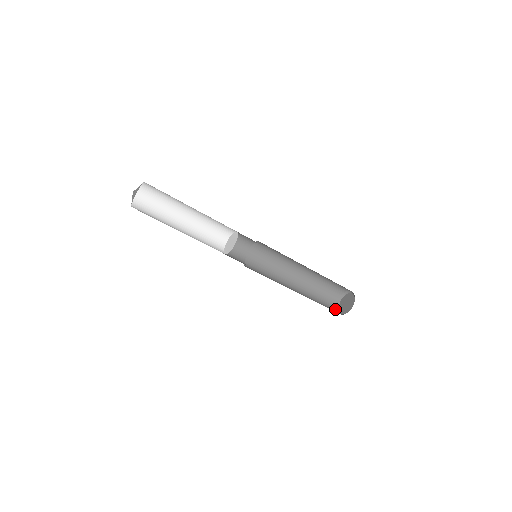
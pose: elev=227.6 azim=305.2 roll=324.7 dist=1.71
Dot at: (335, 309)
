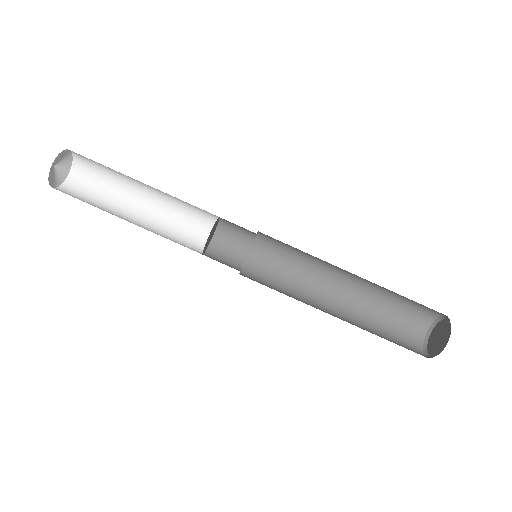
Dot at: occluded
